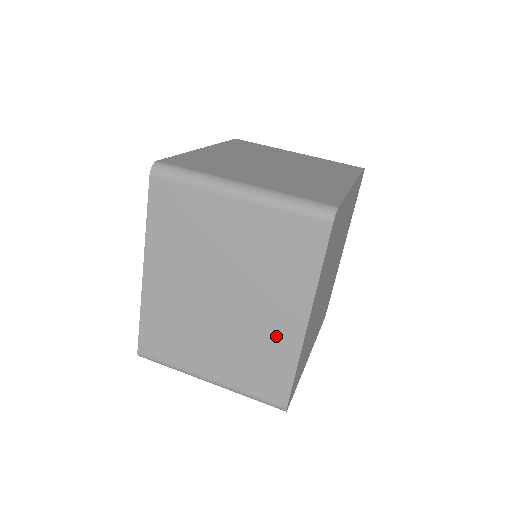
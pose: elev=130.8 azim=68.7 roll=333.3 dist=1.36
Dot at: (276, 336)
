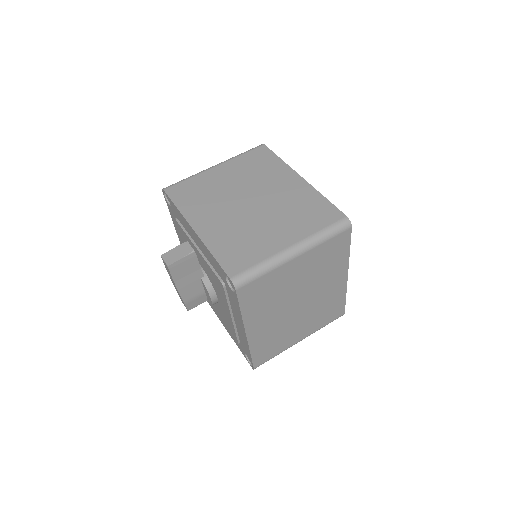
Dot at: (333, 293)
